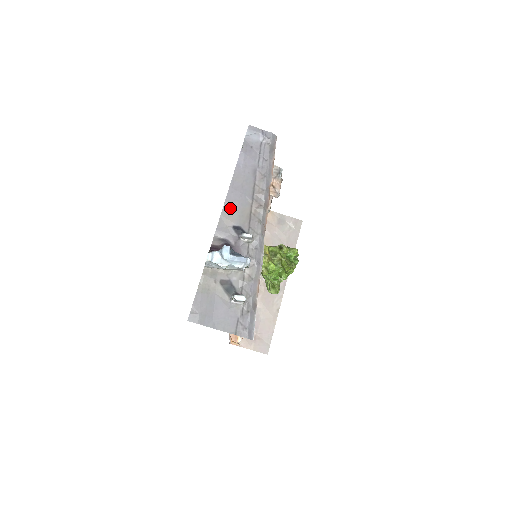
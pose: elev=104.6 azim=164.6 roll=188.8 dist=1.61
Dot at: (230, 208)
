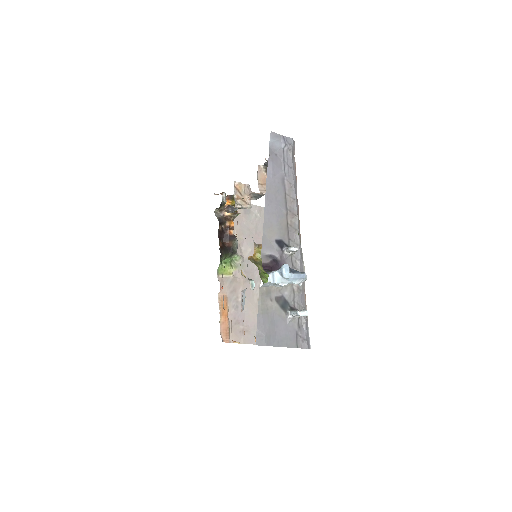
Dot at: (270, 222)
